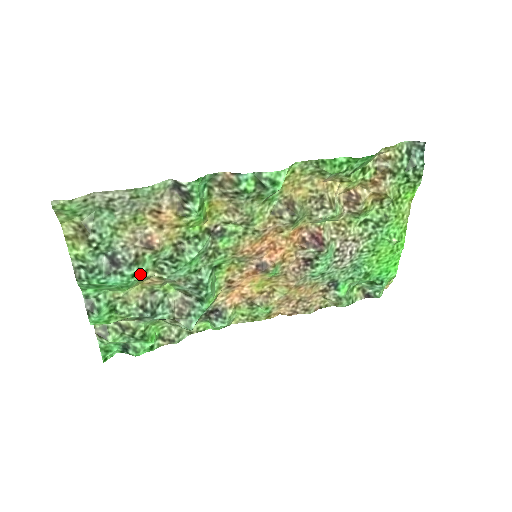
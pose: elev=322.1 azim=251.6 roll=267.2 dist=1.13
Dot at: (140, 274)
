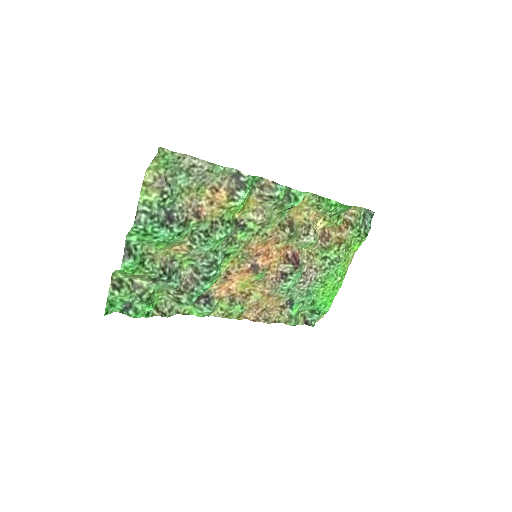
Dot at: (182, 236)
